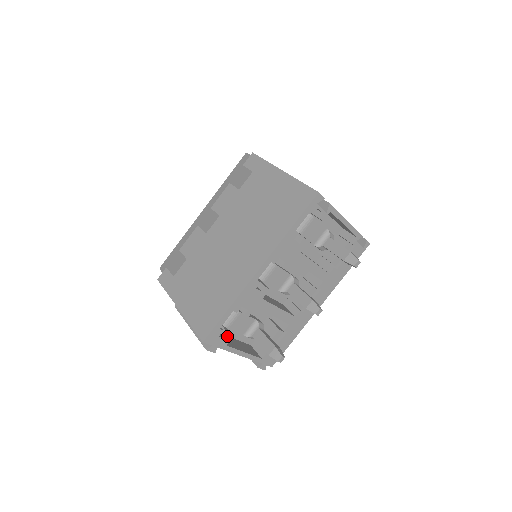
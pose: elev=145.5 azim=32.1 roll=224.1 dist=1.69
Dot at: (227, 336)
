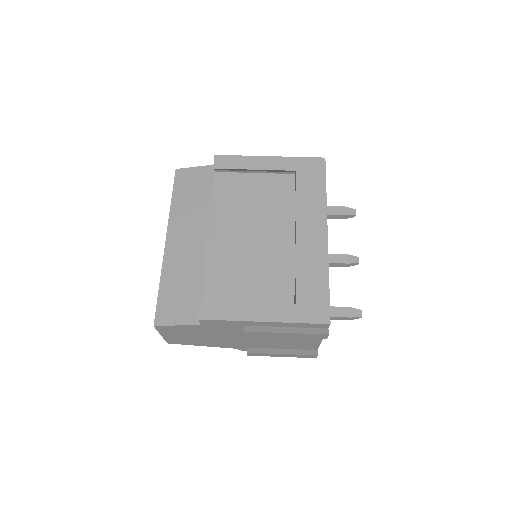
Dot at: occluded
